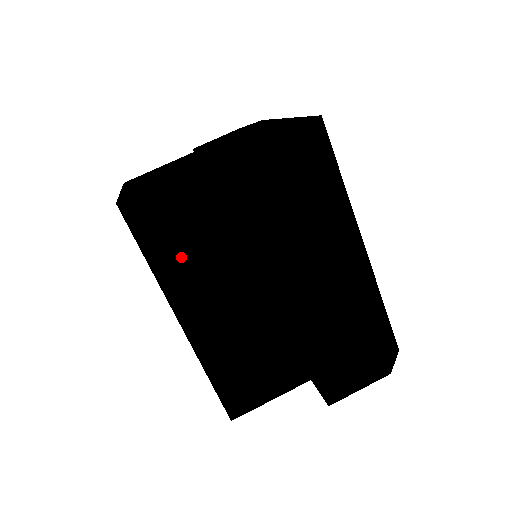
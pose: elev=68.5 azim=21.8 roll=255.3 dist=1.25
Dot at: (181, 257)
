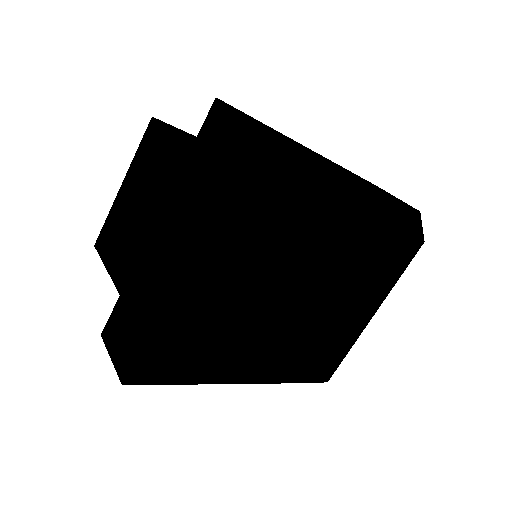
Dot at: occluded
